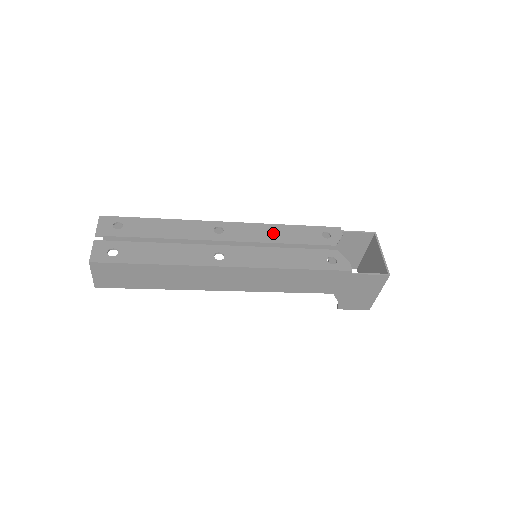
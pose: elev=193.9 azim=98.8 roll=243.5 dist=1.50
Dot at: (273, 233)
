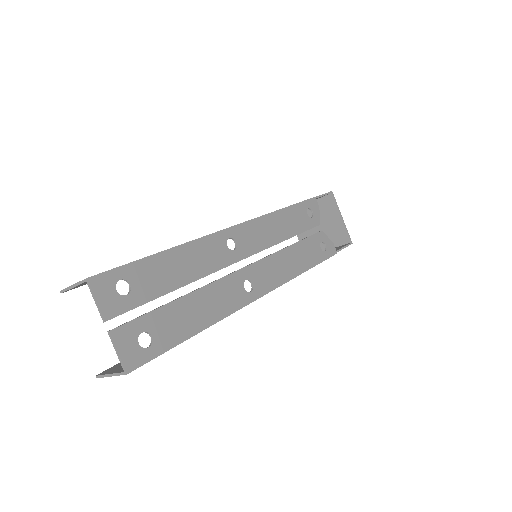
Dot at: (275, 228)
